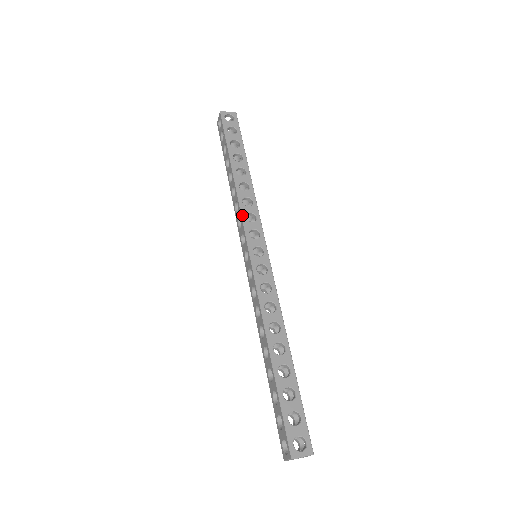
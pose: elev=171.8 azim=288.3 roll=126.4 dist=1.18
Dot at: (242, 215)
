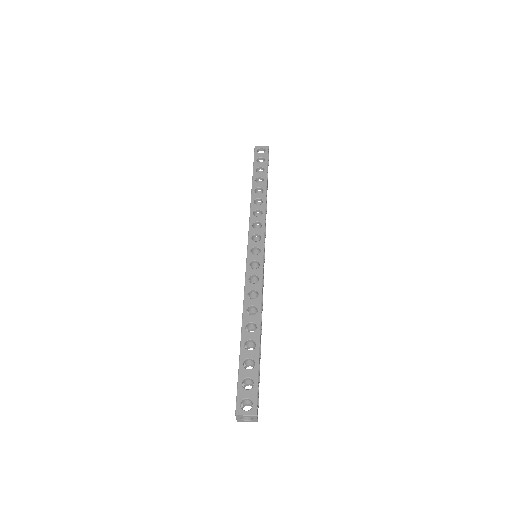
Dot at: (250, 223)
